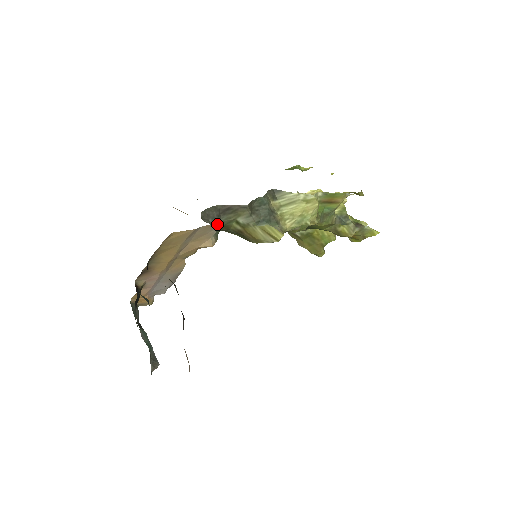
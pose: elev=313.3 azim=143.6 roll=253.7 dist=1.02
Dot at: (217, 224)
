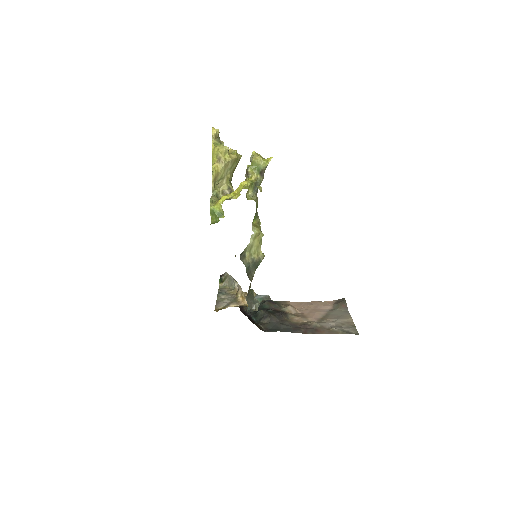
Dot at: occluded
